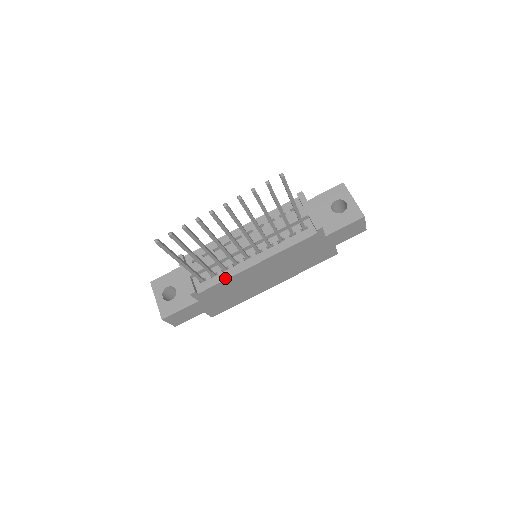
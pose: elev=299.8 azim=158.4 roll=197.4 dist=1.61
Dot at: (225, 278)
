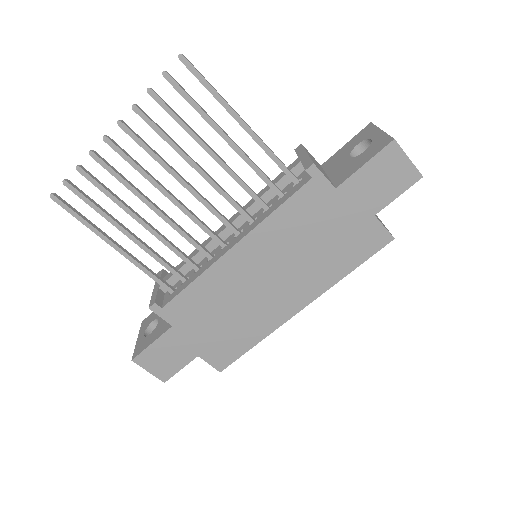
Dot at: (194, 278)
